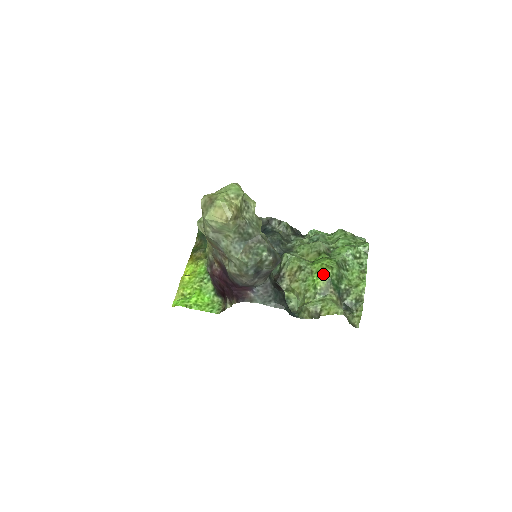
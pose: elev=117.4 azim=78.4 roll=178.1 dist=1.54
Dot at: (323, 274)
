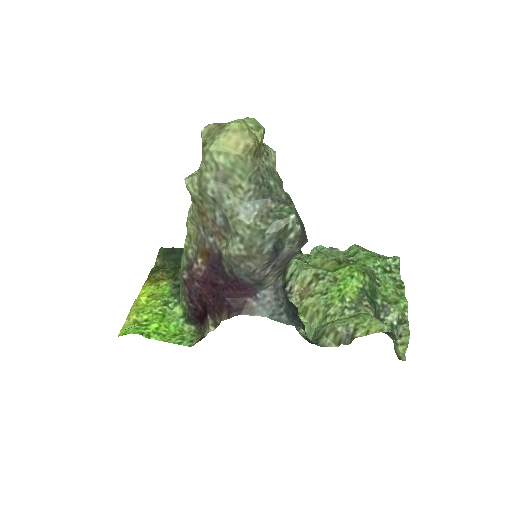
Dot at: (353, 281)
